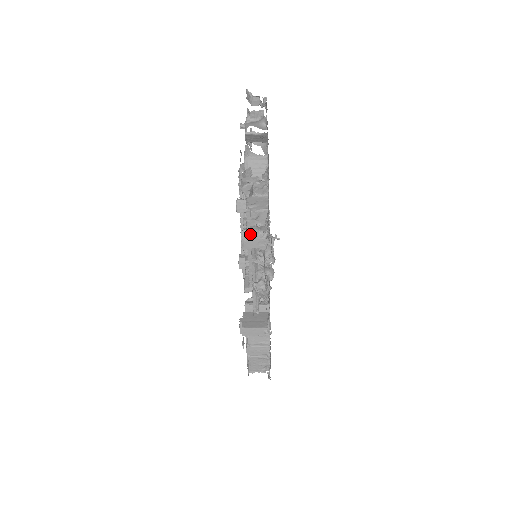
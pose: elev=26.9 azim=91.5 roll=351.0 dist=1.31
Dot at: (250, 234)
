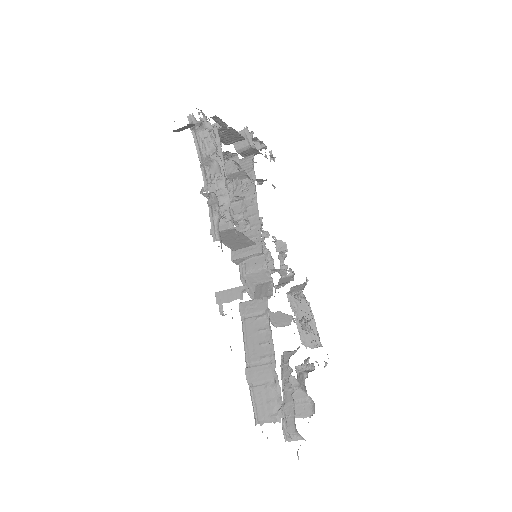
Dot at: occluded
